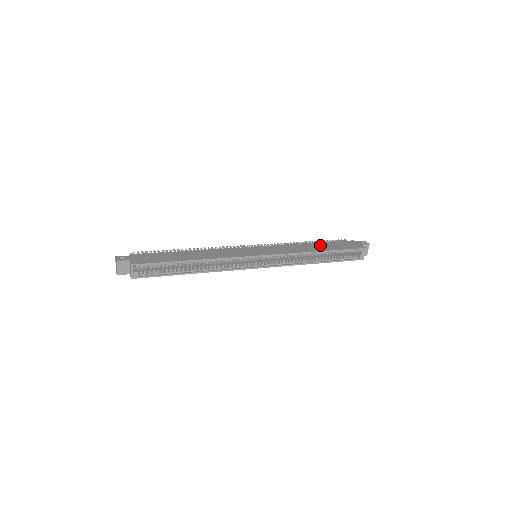
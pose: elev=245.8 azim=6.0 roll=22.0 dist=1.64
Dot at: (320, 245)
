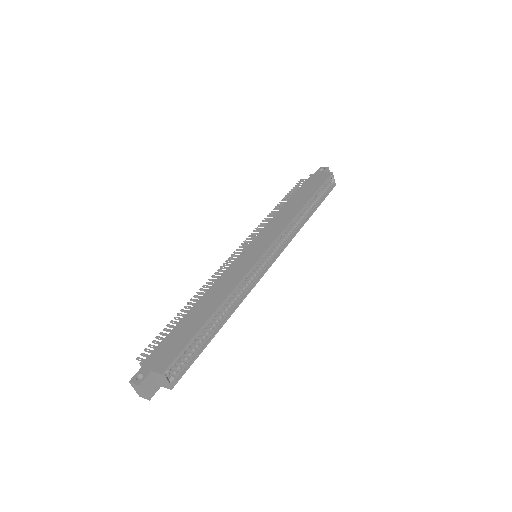
Dot at: (295, 199)
